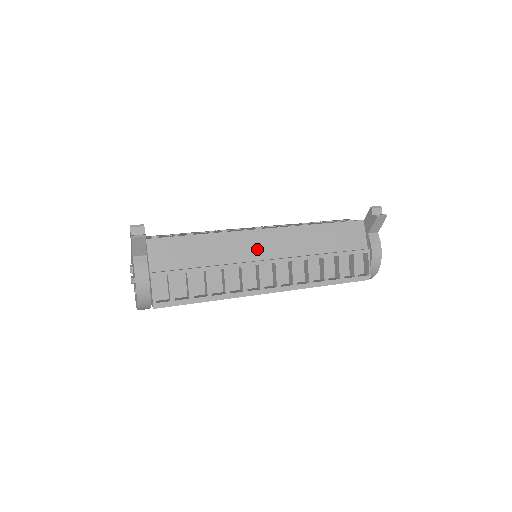
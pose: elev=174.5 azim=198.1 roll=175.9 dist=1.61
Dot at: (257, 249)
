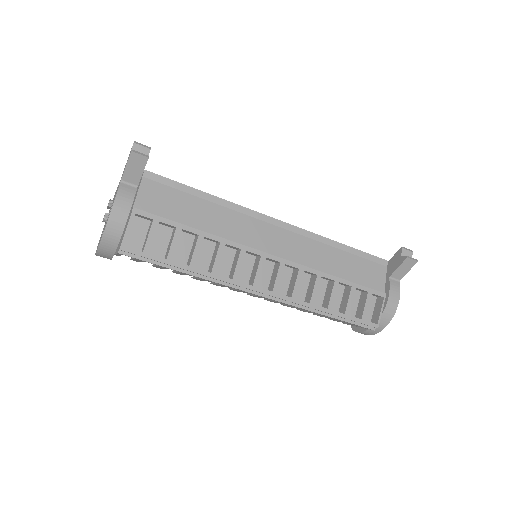
Dot at: (265, 239)
